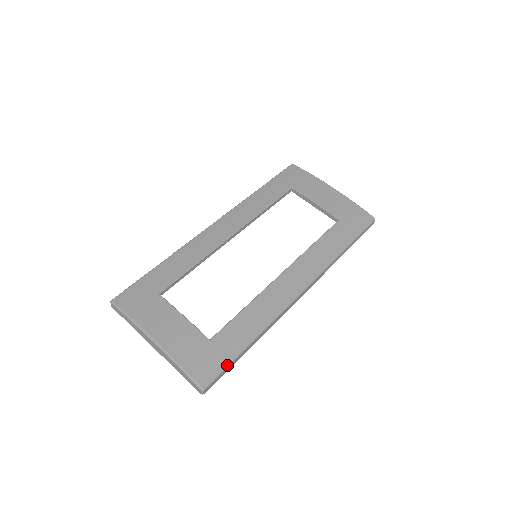
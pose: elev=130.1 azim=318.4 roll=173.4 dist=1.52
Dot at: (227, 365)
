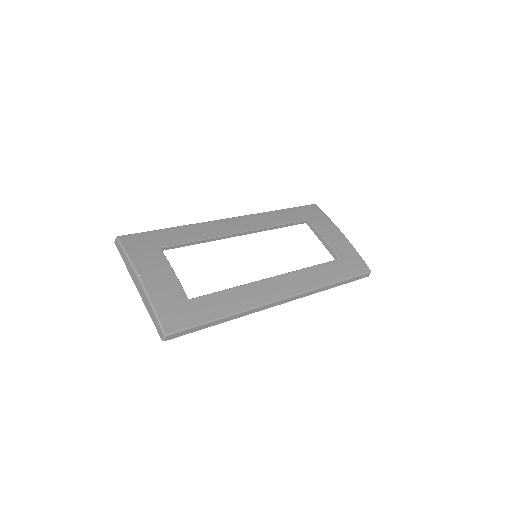
Dot at: (195, 325)
